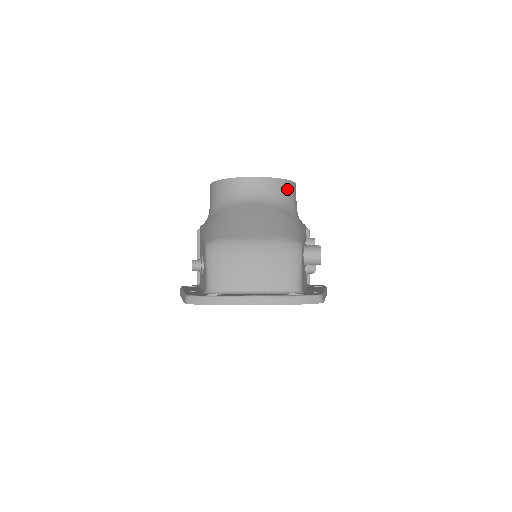
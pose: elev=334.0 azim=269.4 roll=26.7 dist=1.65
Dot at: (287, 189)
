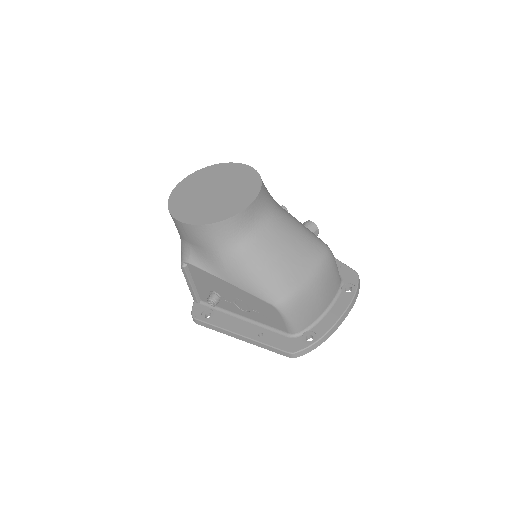
Dot at: (265, 188)
